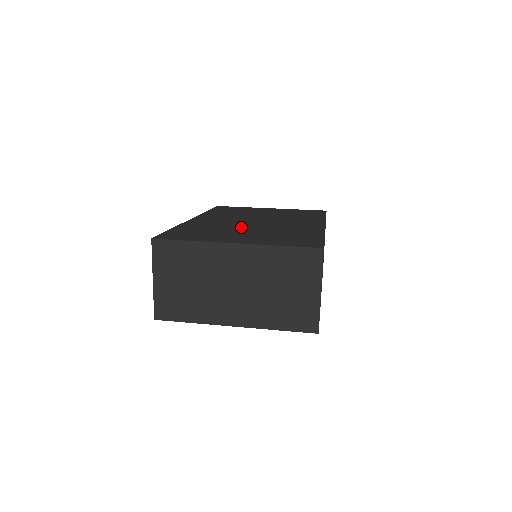
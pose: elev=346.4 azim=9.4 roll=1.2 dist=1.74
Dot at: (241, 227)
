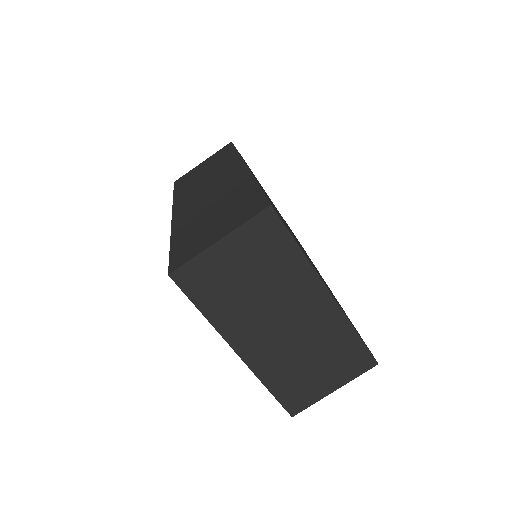
Dot at: occluded
